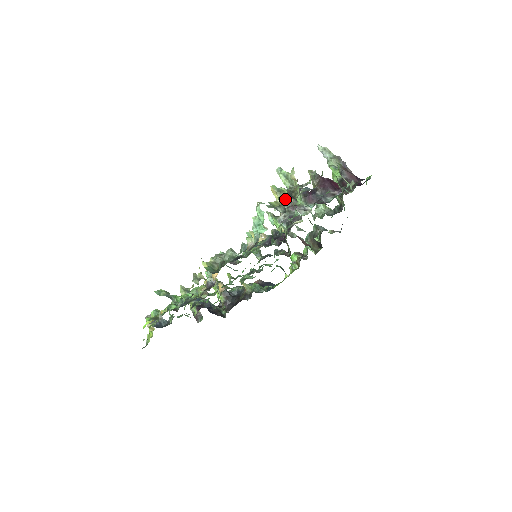
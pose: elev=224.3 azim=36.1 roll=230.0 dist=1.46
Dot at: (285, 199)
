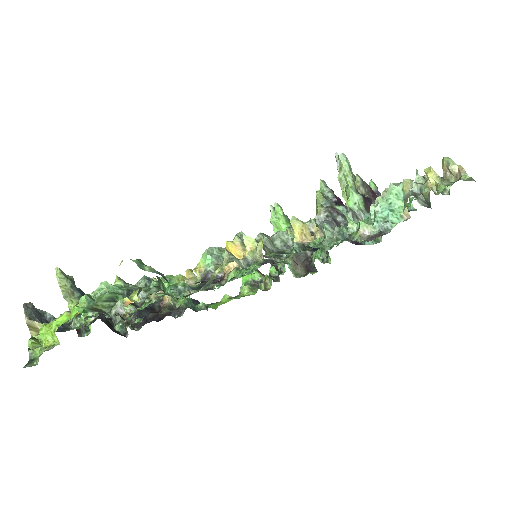
Dot at: occluded
